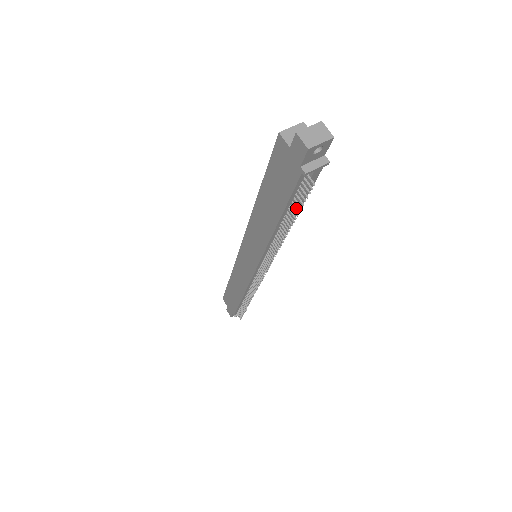
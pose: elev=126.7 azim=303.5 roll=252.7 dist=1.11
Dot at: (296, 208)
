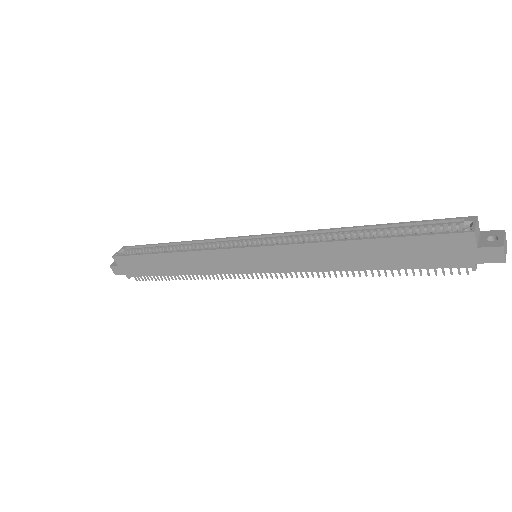
Dot at: (414, 272)
